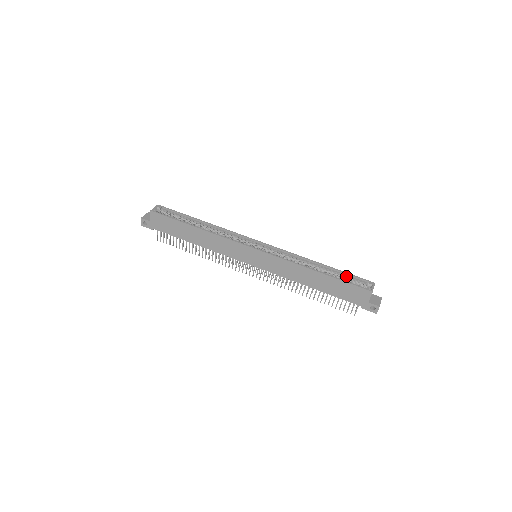
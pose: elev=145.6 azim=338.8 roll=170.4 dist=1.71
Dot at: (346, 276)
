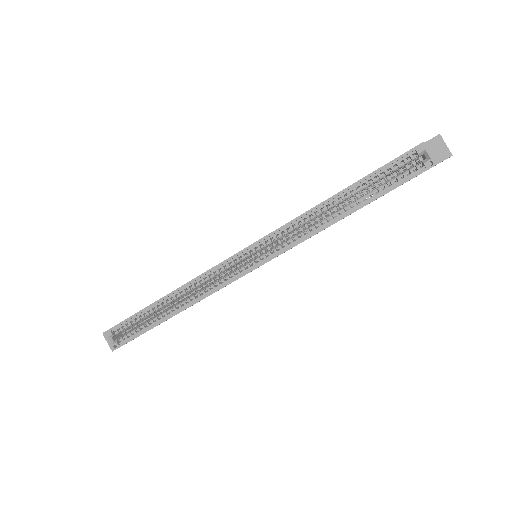
Dot at: (380, 173)
